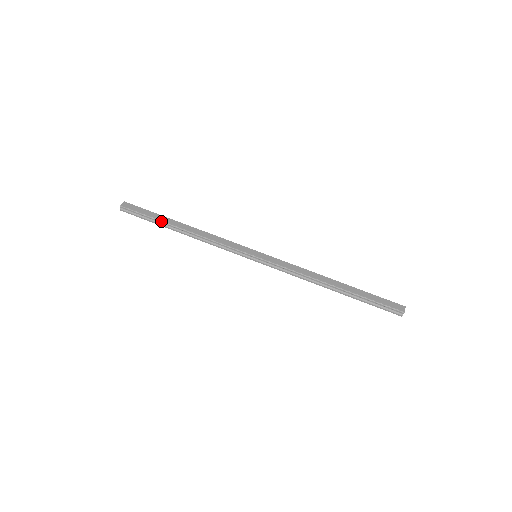
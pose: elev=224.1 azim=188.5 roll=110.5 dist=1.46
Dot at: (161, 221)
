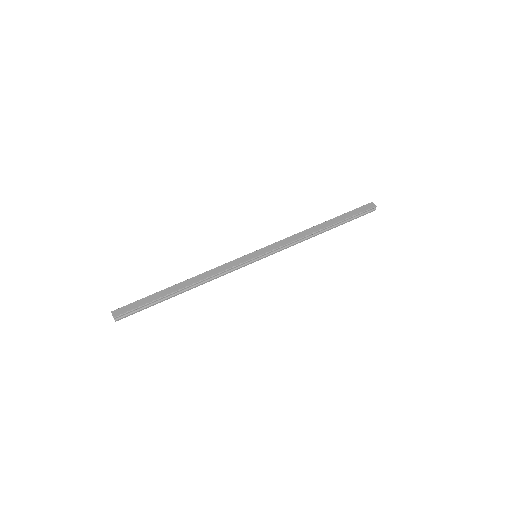
Dot at: (162, 297)
